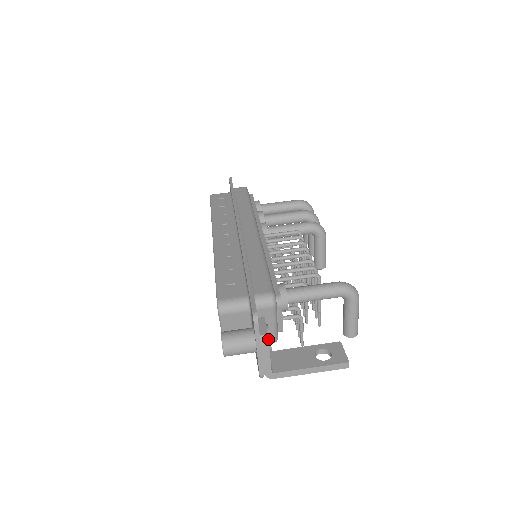
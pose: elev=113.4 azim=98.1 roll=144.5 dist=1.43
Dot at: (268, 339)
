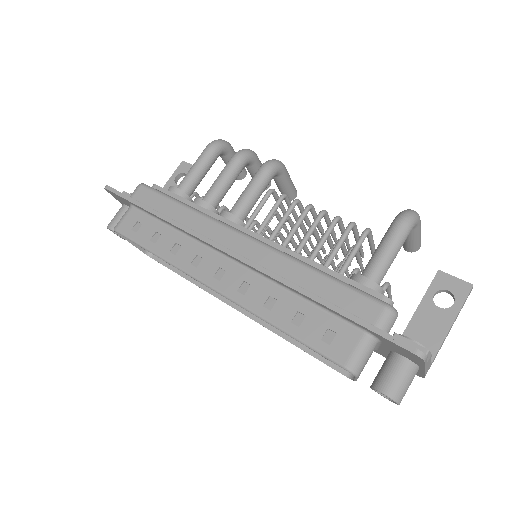
Dot at: (430, 353)
